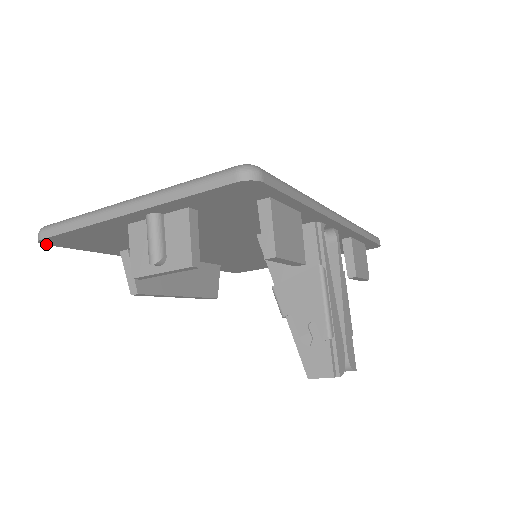
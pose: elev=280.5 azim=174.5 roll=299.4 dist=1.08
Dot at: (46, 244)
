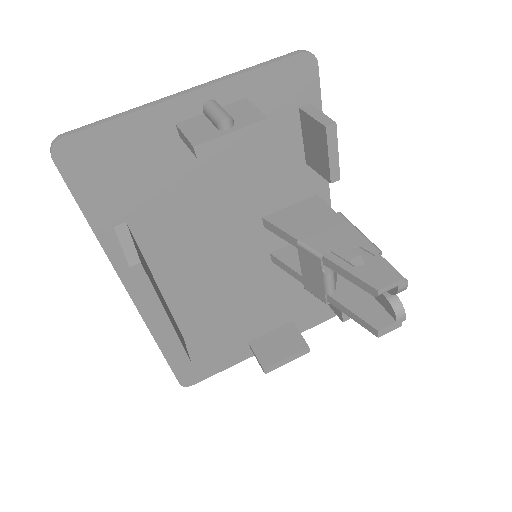
Dot at: (54, 159)
